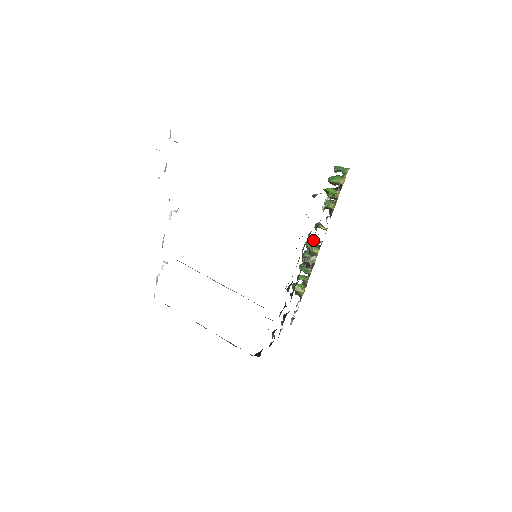
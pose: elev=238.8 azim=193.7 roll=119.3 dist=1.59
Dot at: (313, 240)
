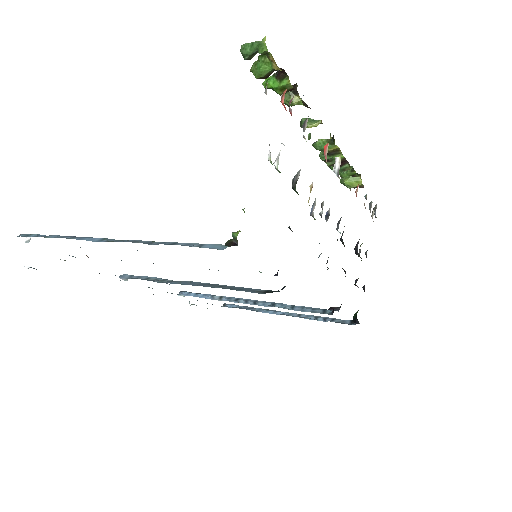
Dot at: occluded
